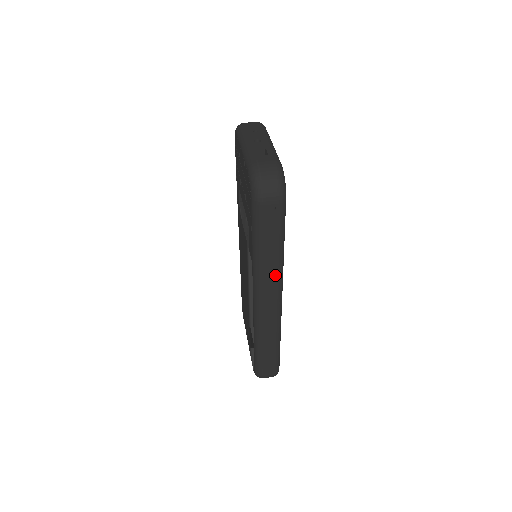
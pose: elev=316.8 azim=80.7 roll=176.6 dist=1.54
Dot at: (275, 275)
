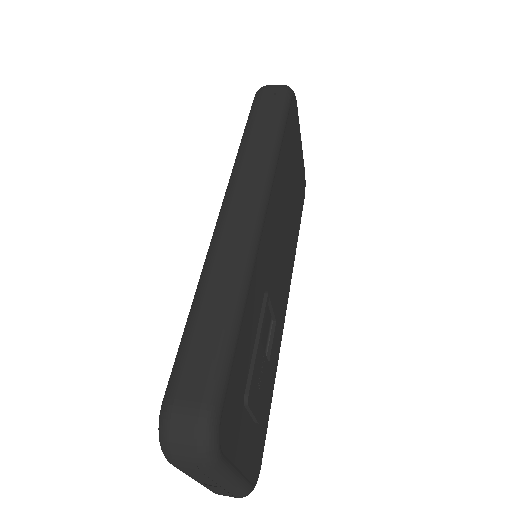
Dot at: (259, 164)
